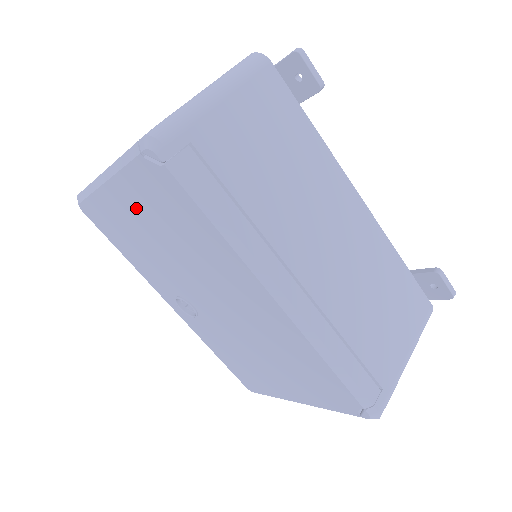
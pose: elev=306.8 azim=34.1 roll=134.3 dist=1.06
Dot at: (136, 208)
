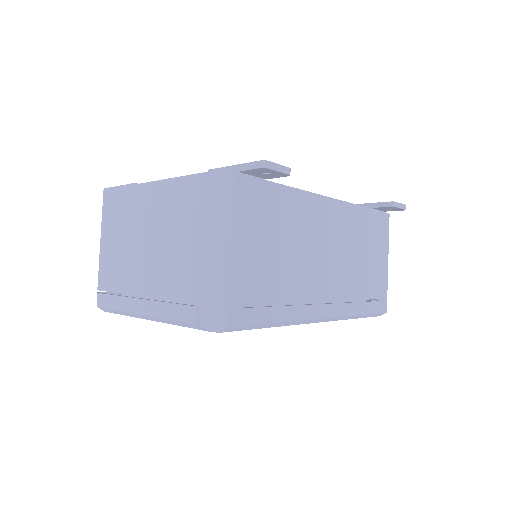
Dot at: occluded
